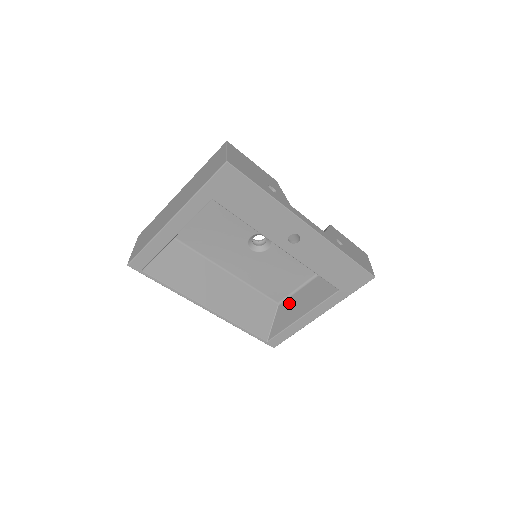
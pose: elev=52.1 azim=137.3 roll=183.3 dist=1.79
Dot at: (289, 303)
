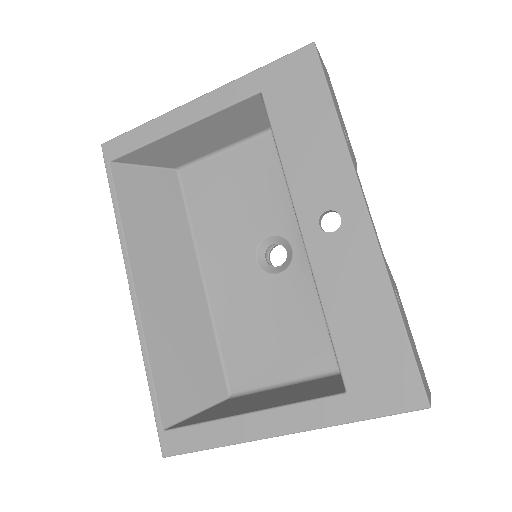
Dot at: (247, 397)
